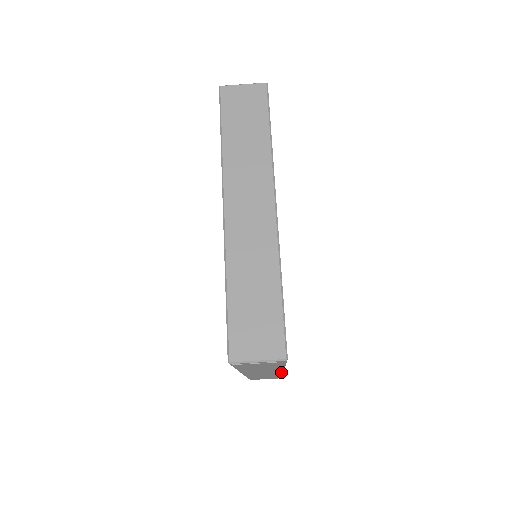
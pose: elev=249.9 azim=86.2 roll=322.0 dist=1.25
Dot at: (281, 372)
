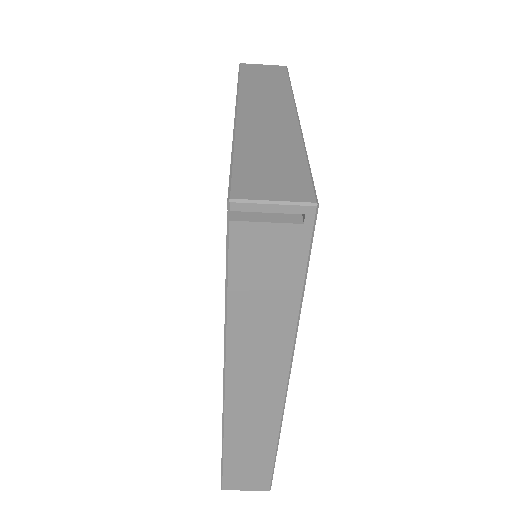
Dot at: (283, 393)
